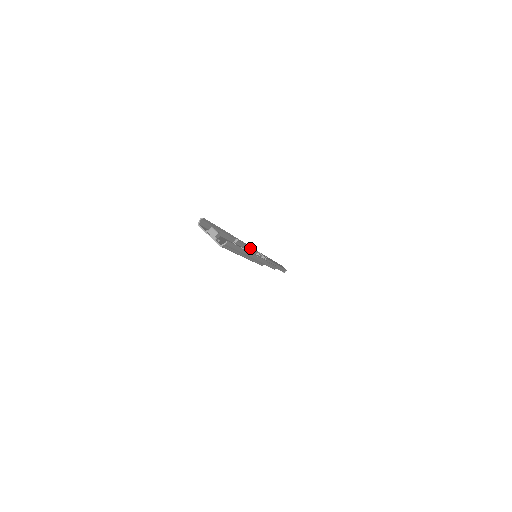
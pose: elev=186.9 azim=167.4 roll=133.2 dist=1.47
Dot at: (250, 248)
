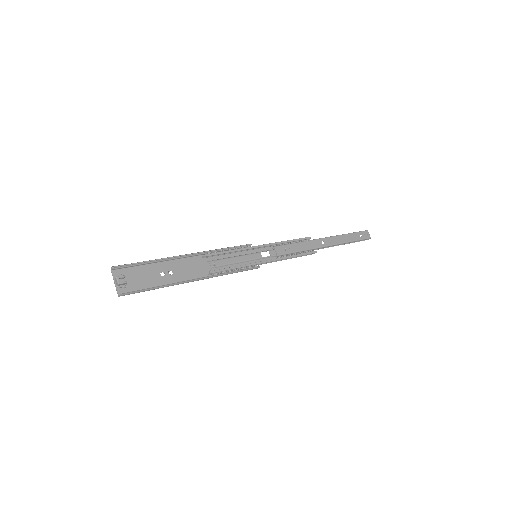
Dot at: (248, 249)
